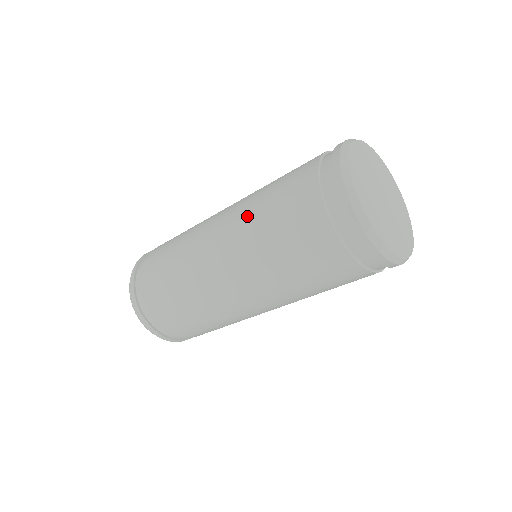
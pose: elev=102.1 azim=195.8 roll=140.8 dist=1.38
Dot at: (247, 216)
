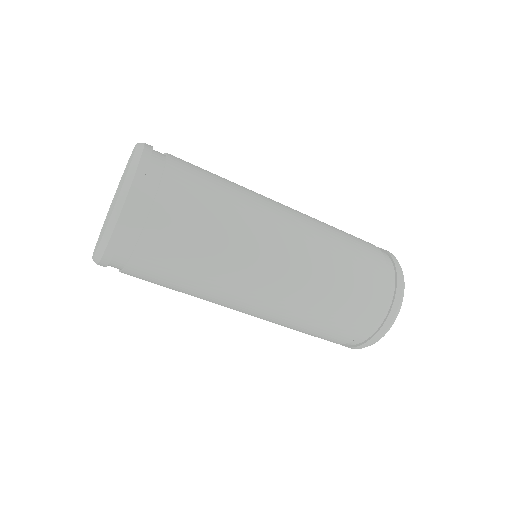
Dot at: (311, 291)
